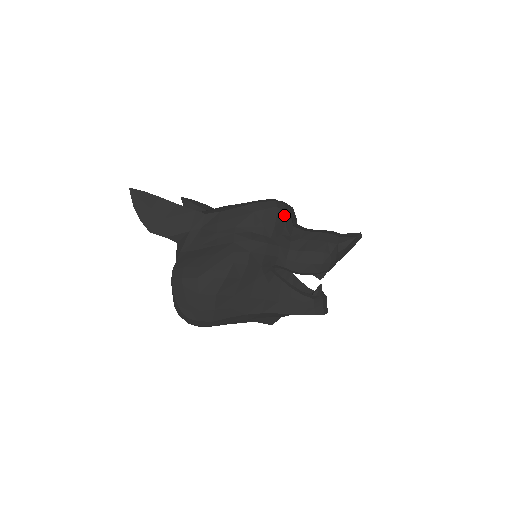
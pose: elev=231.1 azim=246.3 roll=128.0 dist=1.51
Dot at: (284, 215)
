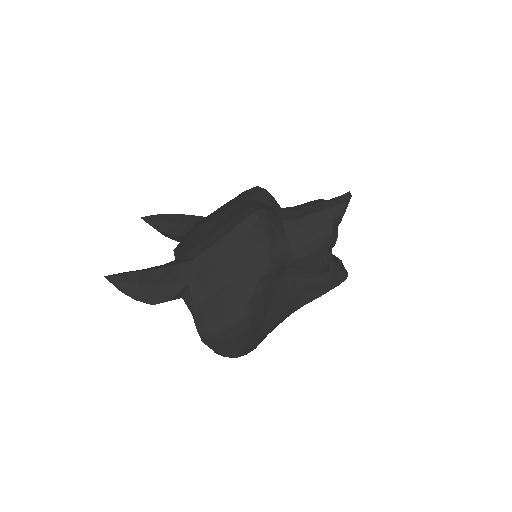
Dot at: (270, 220)
